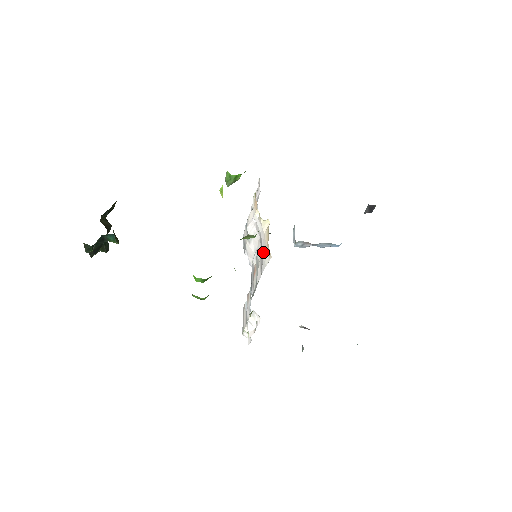
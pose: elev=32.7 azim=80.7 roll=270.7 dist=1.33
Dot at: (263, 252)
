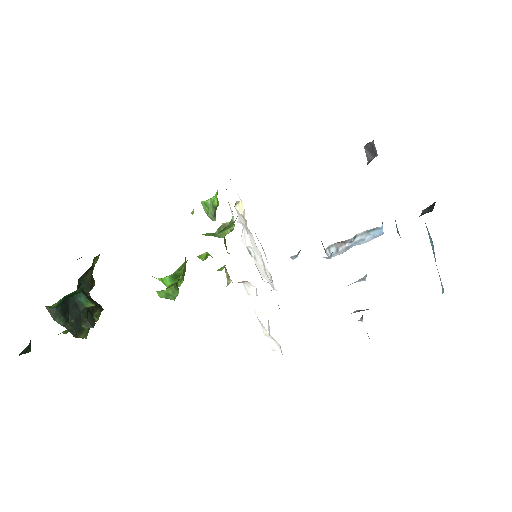
Dot at: (247, 233)
